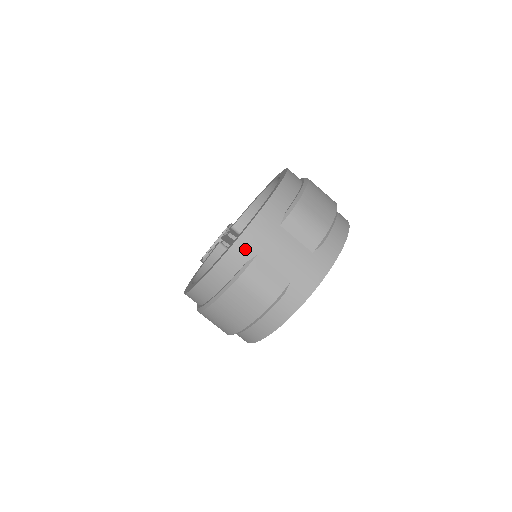
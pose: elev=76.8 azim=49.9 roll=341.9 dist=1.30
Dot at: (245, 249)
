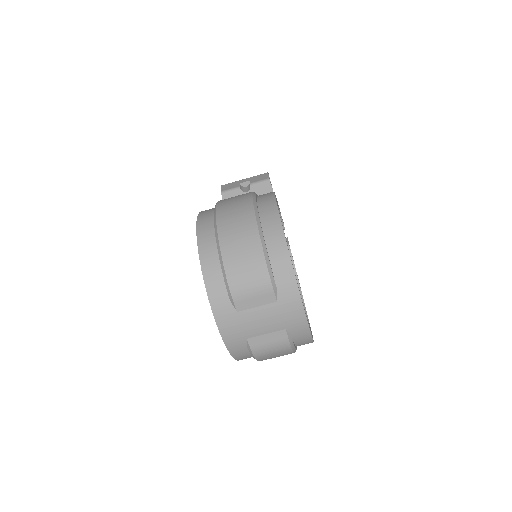
Dot at: (236, 343)
